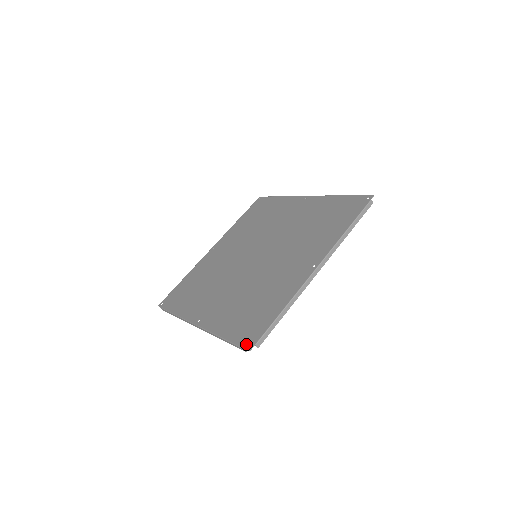
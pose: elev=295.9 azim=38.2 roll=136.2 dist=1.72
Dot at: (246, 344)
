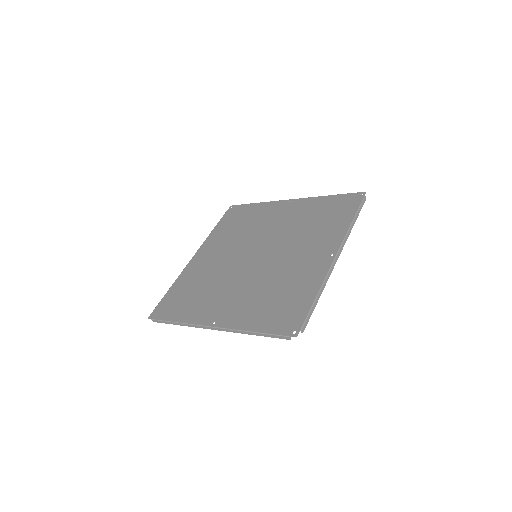
Dot at: (289, 332)
